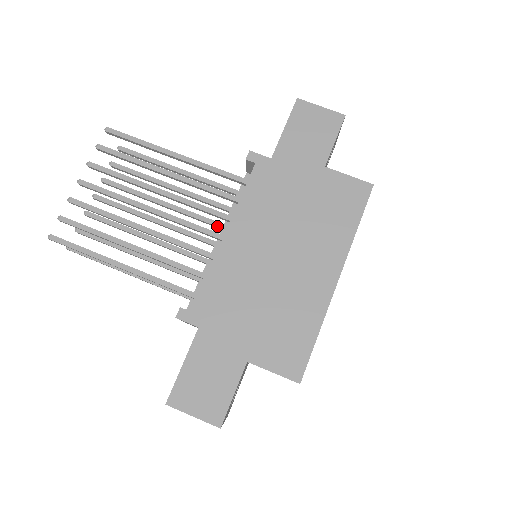
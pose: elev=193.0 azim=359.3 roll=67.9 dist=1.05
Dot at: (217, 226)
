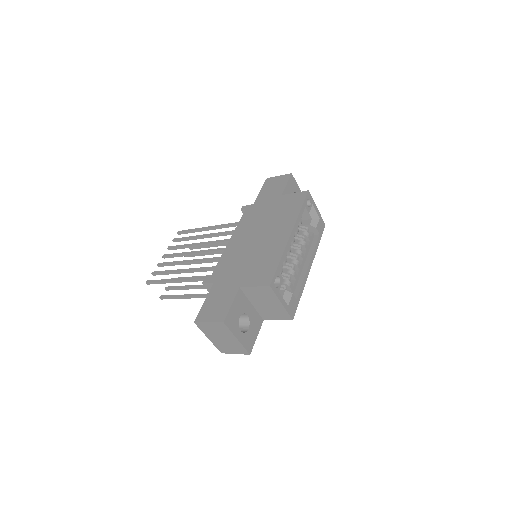
Dot at: occluded
